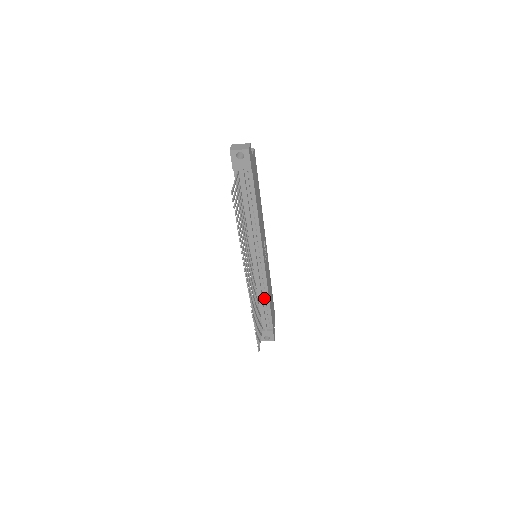
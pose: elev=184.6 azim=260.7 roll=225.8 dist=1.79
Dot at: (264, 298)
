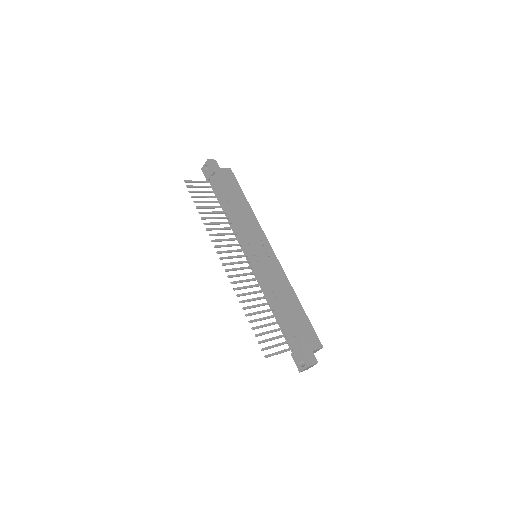
Dot at: (275, 301)
